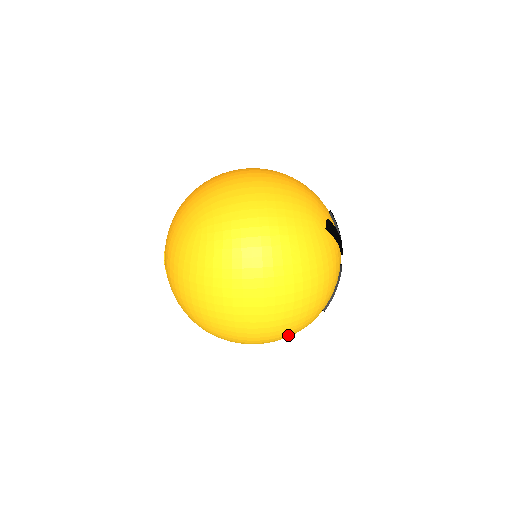
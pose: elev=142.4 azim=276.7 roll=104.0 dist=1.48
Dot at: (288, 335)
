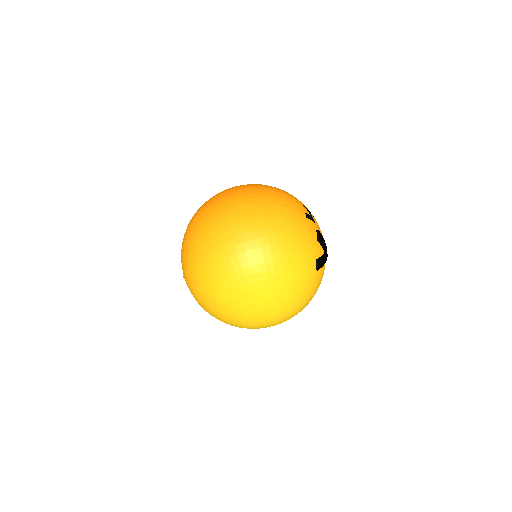
Dot at: occluded
